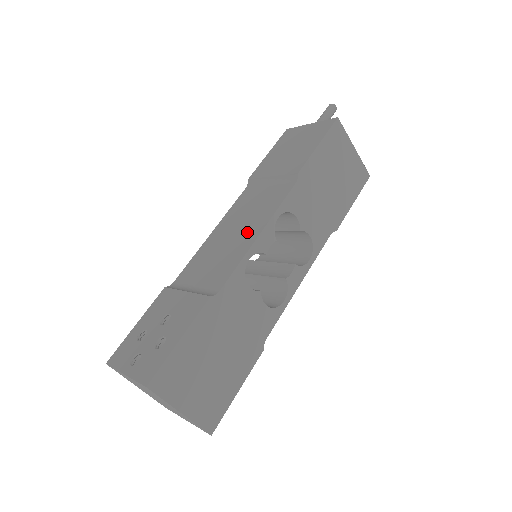
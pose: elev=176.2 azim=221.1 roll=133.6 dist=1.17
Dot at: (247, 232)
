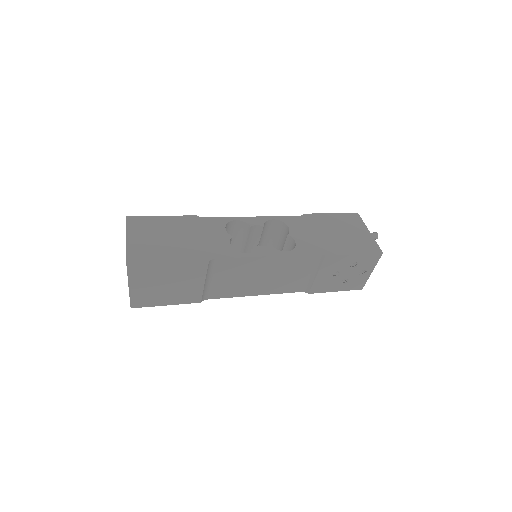
Dot at: occluded
